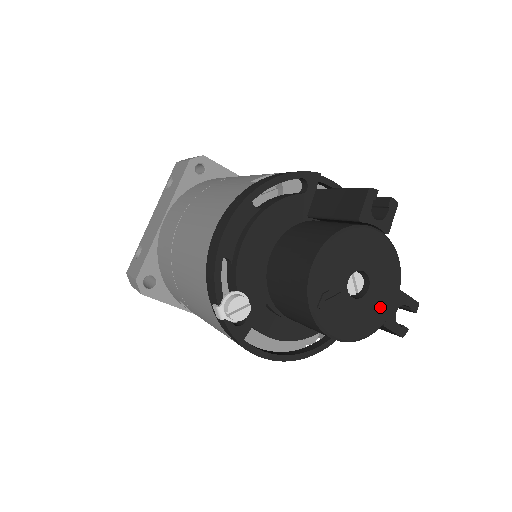
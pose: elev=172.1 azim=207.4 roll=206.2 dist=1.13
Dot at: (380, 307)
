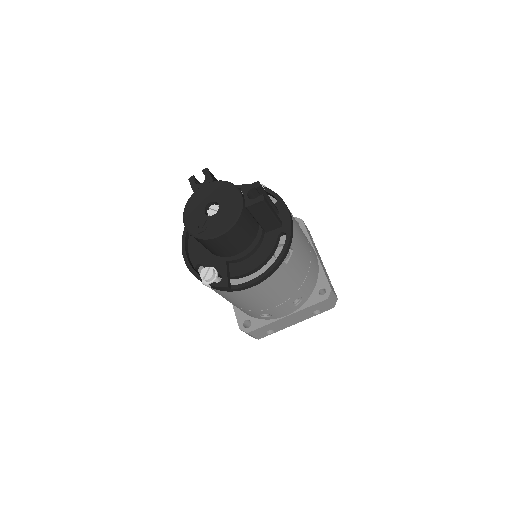
Dot at: (232, 204)
